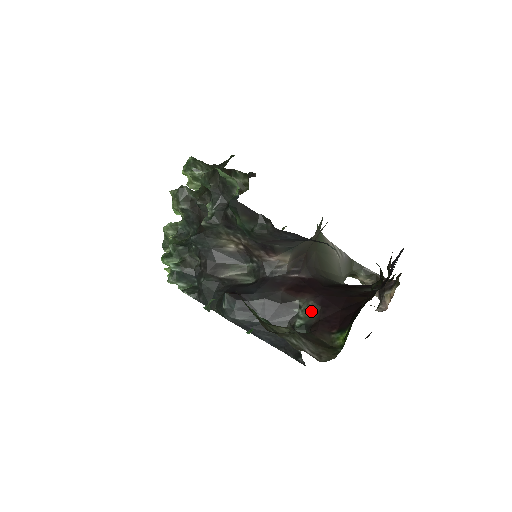
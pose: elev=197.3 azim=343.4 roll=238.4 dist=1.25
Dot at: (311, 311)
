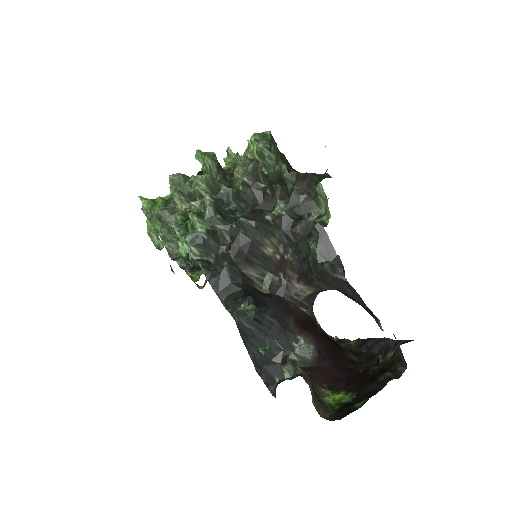
Dot at: (309, 354)
